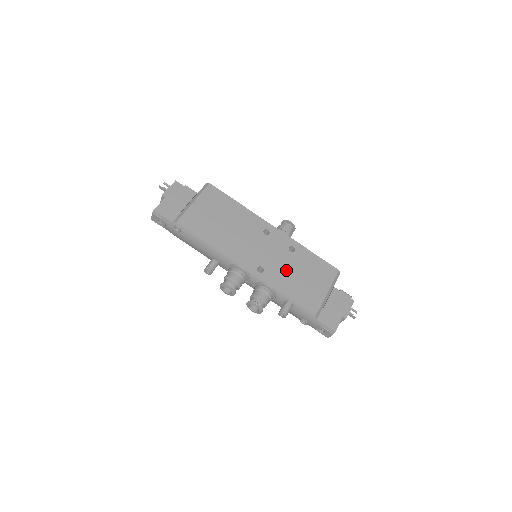
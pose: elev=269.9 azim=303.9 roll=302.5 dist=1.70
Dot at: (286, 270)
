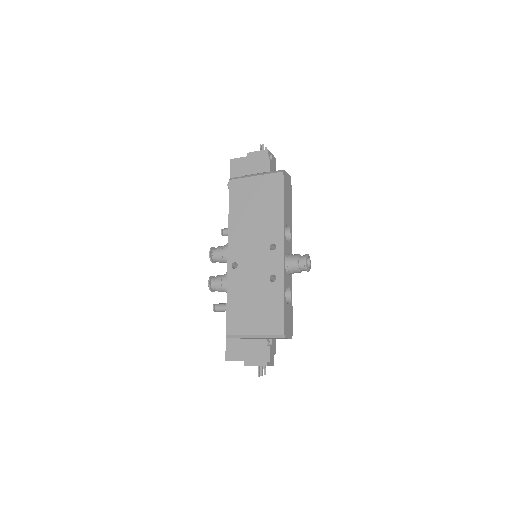
Dot at: (249, 286)
